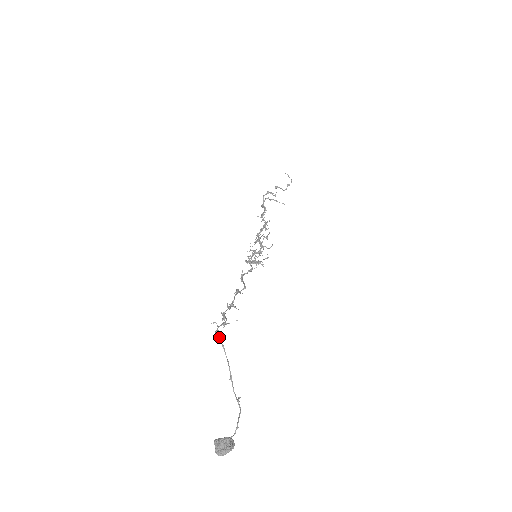
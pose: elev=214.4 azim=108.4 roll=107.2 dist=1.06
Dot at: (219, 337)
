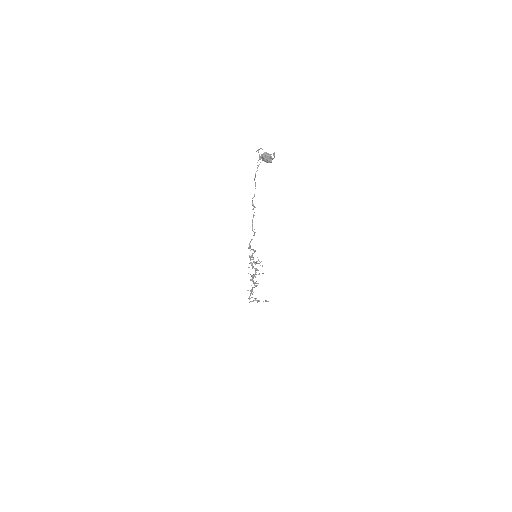
Dot at: (260, 148)
